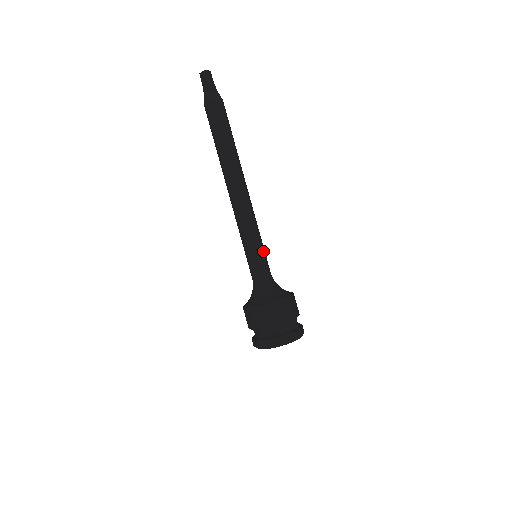
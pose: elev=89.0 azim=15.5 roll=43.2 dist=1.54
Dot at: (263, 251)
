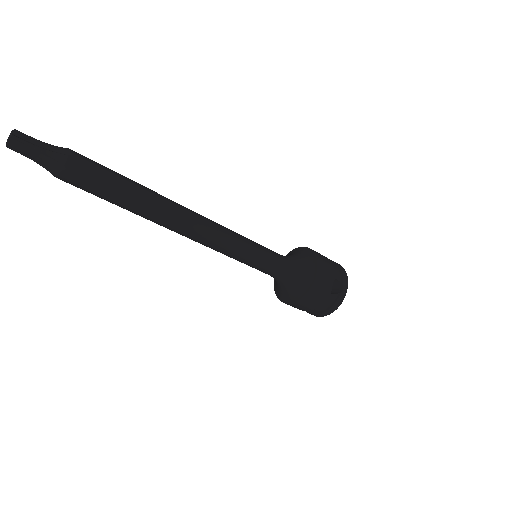
Dot at: (261, 252)
